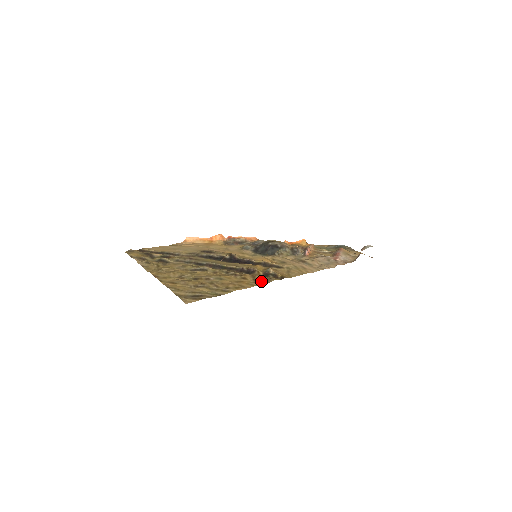
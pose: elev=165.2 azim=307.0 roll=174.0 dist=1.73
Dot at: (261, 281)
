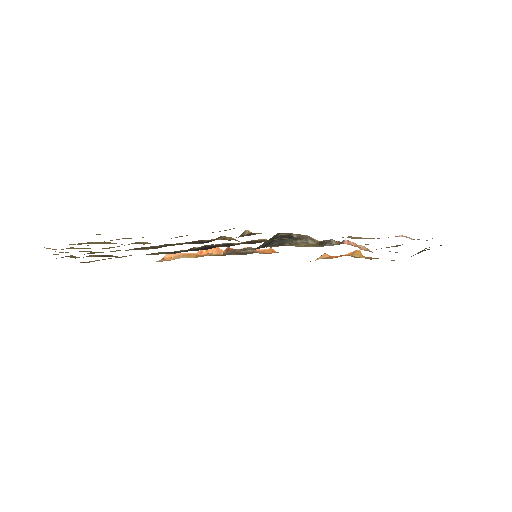
Dot at: occluded
